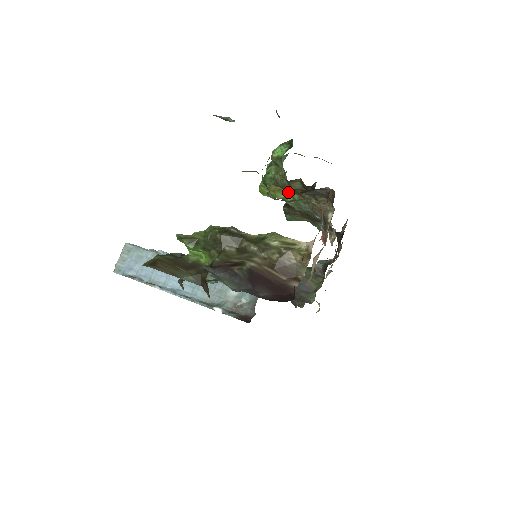
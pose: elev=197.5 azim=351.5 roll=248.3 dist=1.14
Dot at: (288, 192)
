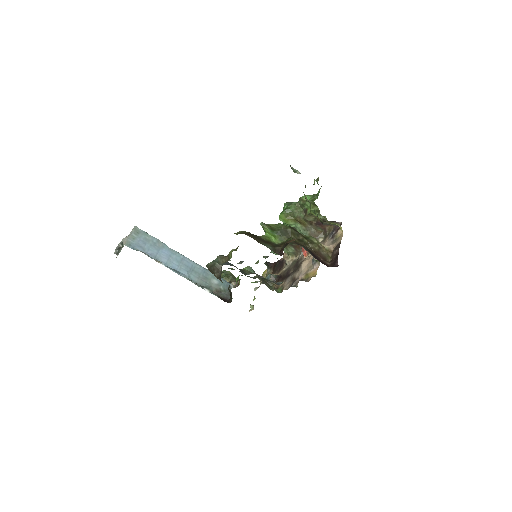
Dot at: (295, 222)
